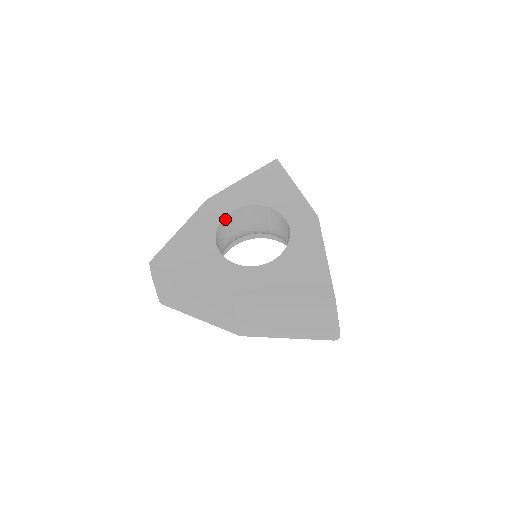
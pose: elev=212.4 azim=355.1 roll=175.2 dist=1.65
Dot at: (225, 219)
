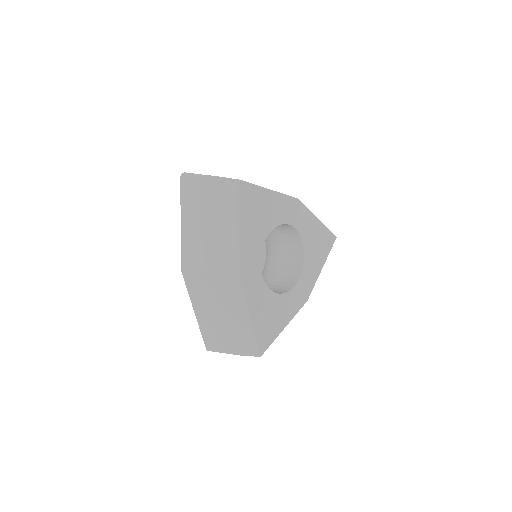
Dot at: occluded
